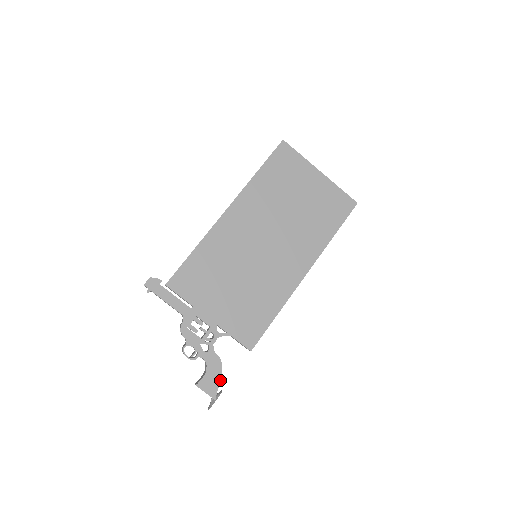
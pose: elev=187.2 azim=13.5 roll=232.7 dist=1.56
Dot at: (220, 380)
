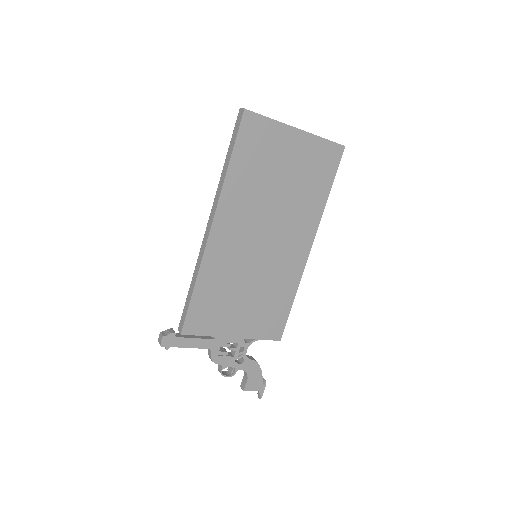
Dot at: (262, 376)
